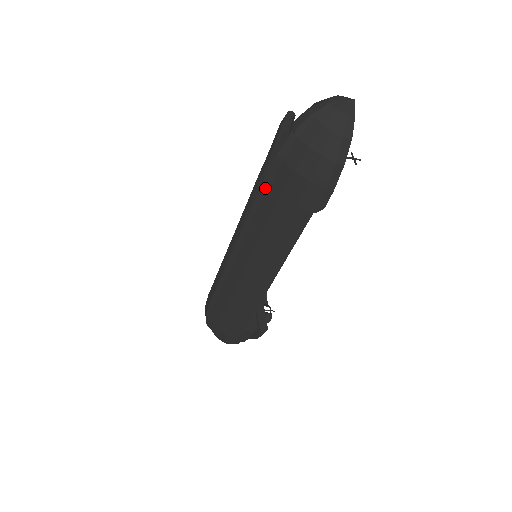
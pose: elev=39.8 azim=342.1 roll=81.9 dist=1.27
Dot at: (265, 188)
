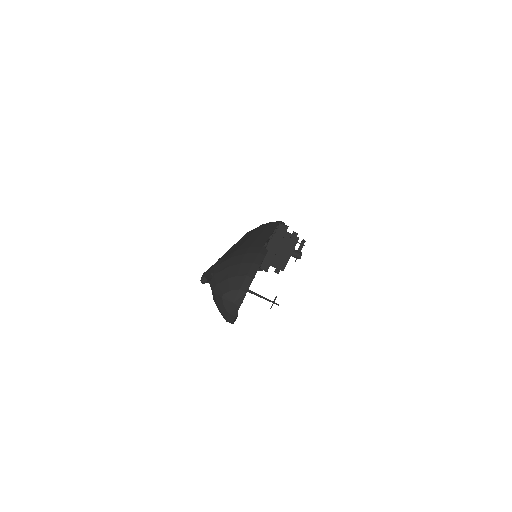
Dot at: occluded
